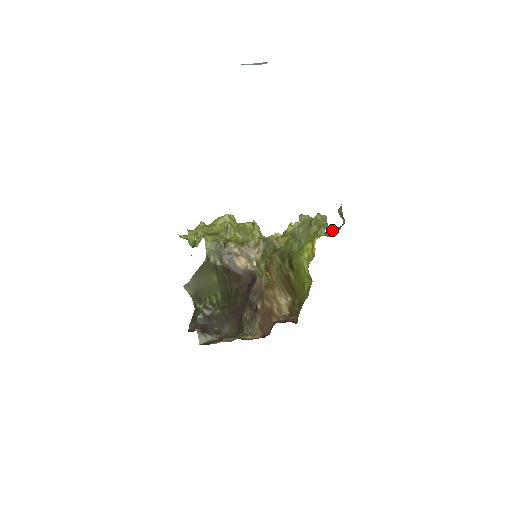
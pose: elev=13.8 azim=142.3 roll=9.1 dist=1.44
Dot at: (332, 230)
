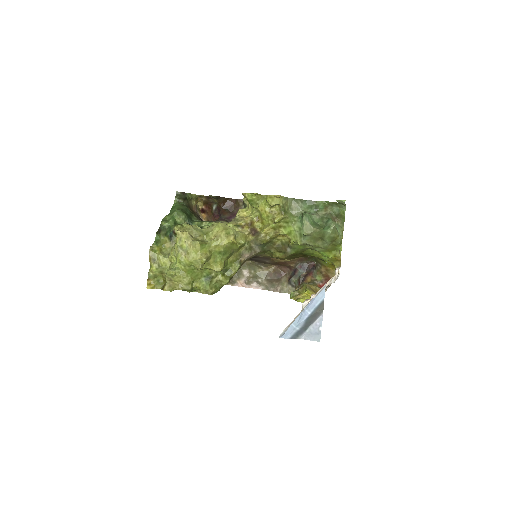
Dot at: (326, 205)
